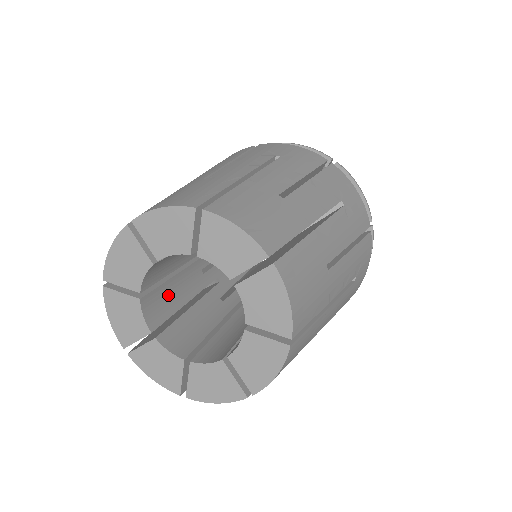
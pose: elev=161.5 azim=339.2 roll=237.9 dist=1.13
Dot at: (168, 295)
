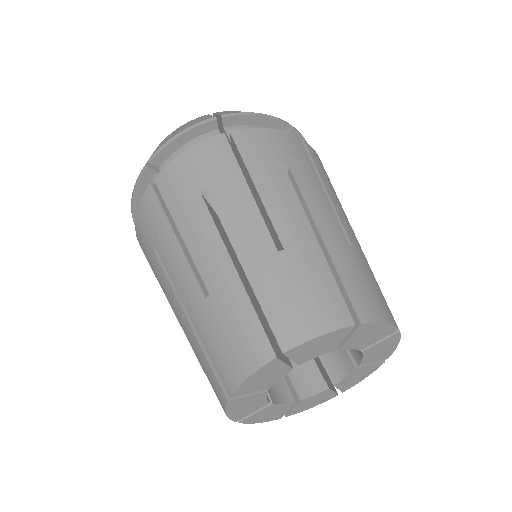
Dot at: occluded
